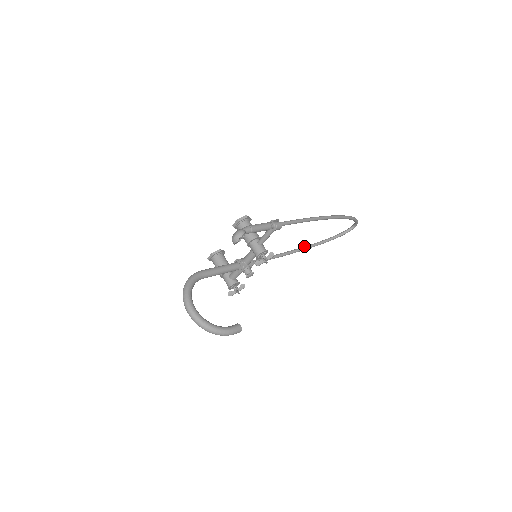
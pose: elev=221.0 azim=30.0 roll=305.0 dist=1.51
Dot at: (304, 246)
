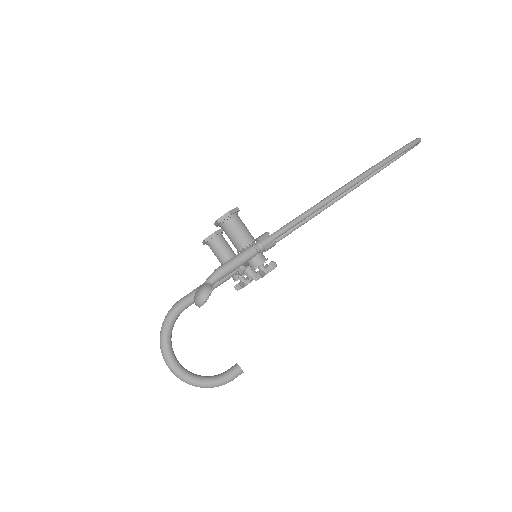
Dot at: occluded
